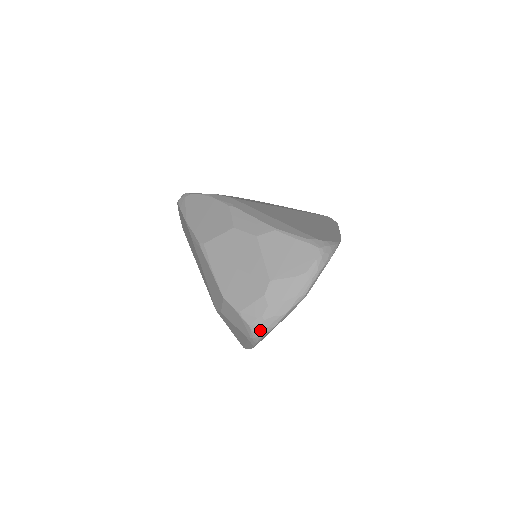
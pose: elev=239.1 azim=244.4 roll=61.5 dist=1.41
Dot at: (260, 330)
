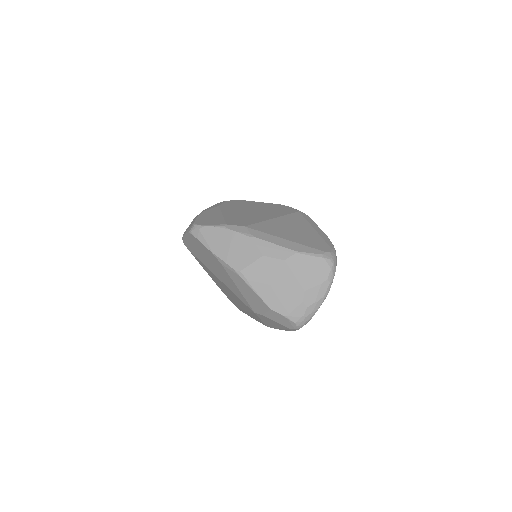
Dot at: (303, 324)
